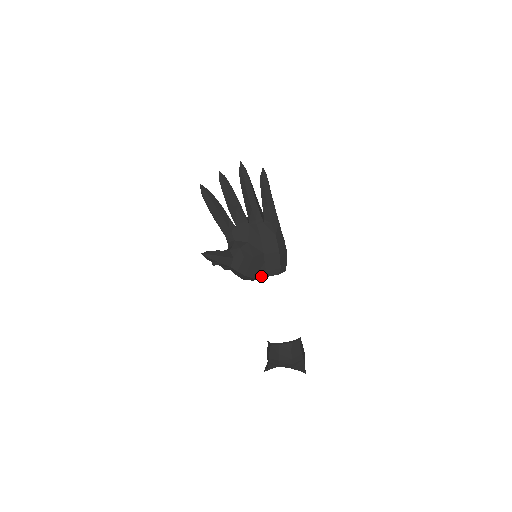
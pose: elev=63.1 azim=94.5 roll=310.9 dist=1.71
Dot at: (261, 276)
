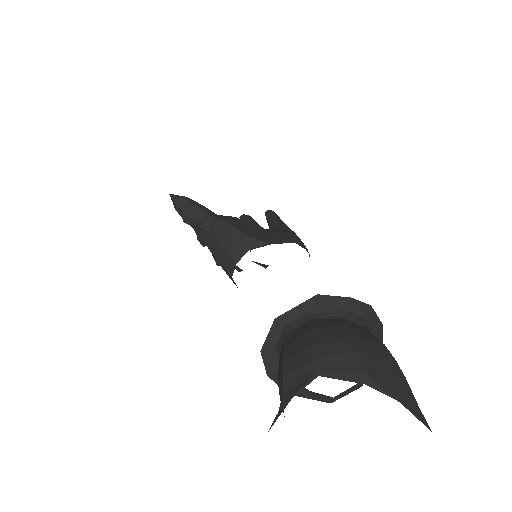
Dot at: (262, 240)
